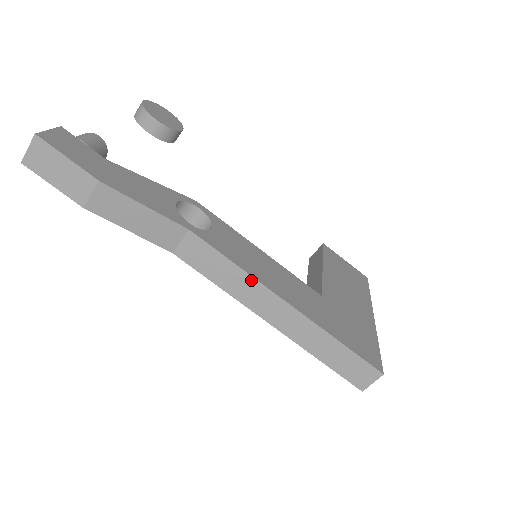
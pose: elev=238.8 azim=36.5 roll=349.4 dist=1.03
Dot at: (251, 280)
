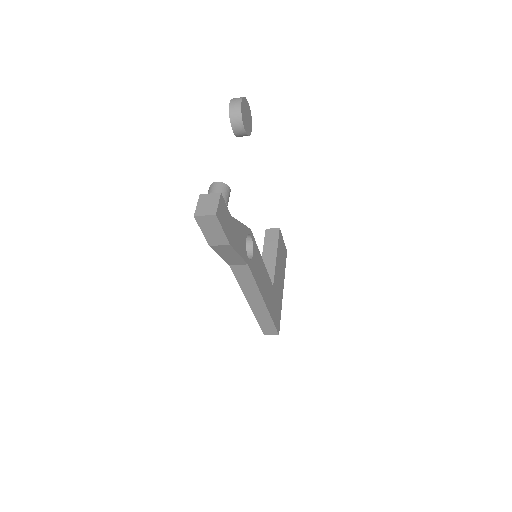
Dot at: (257, 290)
